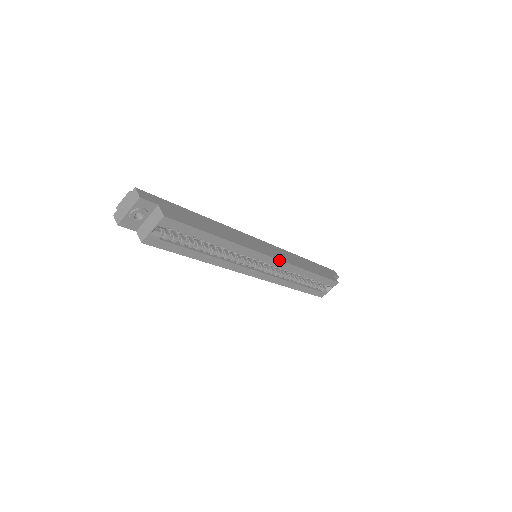
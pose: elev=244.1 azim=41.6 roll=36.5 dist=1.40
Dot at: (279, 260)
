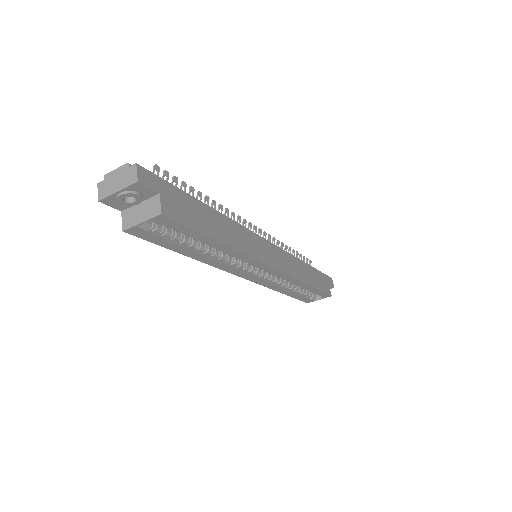
Dot at: (280, 271)
